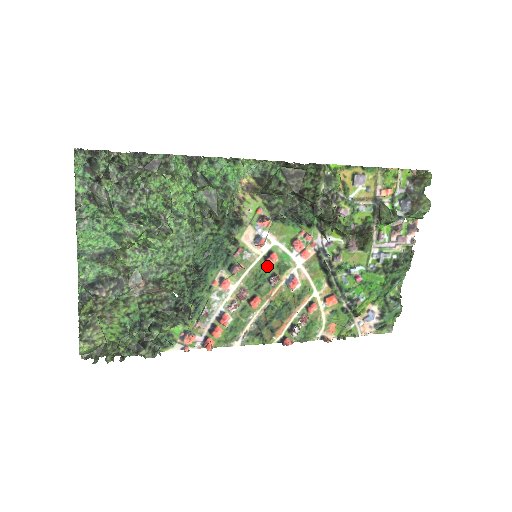
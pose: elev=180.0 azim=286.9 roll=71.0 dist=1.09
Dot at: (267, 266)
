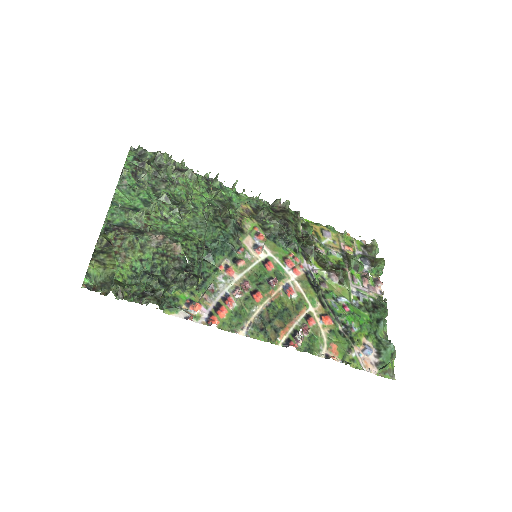
Dot at: (265, 270)
